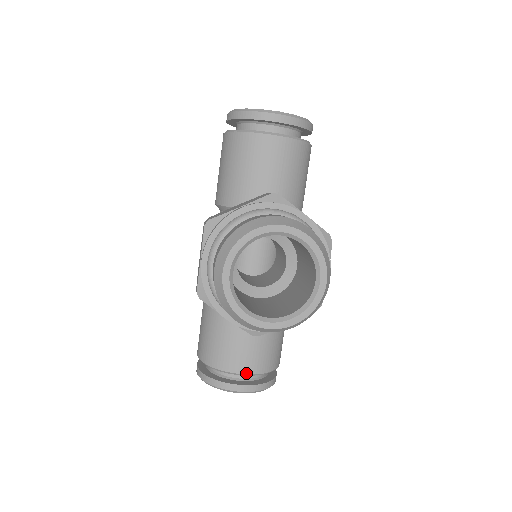
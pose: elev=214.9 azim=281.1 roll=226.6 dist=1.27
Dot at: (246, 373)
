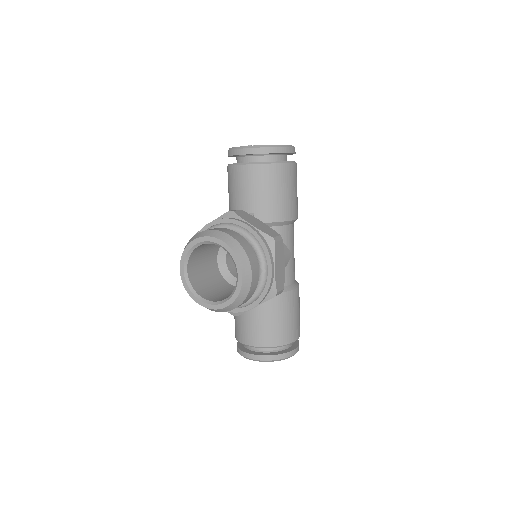
Dot at: (254, 345)
